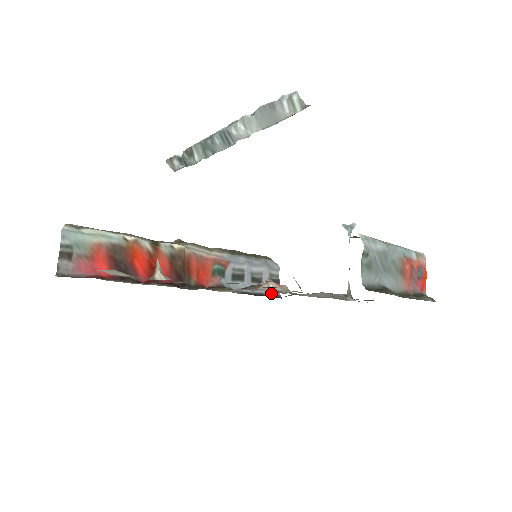
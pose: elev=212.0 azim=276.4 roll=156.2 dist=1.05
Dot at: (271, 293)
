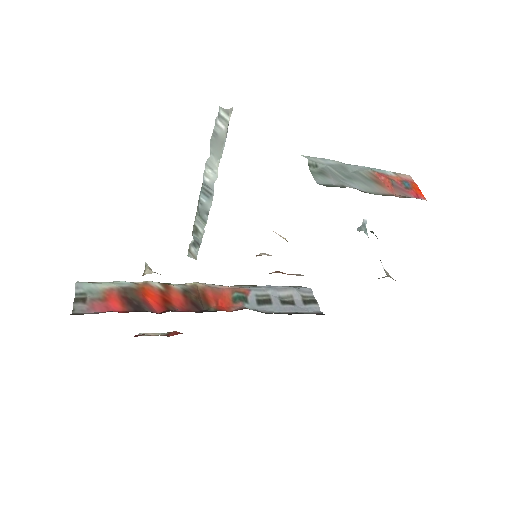
Dot at: (310, 312)
